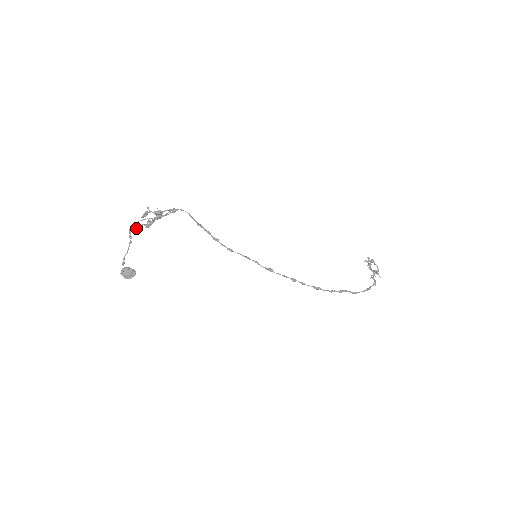
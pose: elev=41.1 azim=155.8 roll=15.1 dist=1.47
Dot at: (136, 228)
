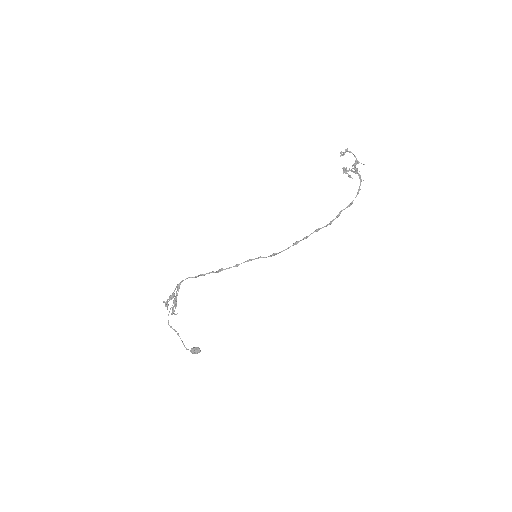
Dot at: (171, 314)
